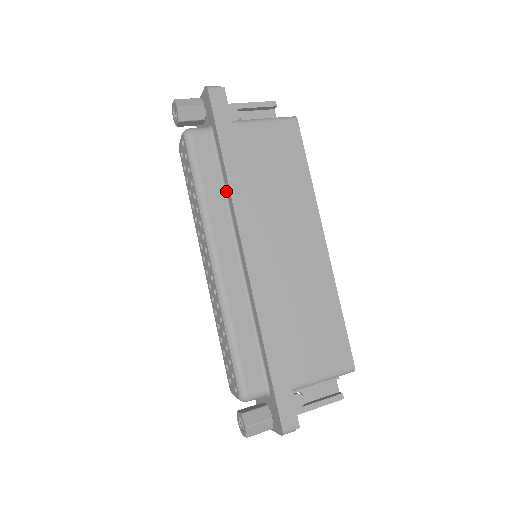
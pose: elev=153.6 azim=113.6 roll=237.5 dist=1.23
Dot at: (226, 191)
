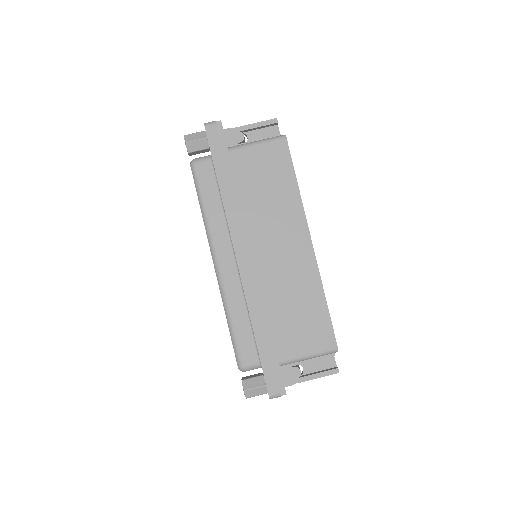
Dot at: occluded
